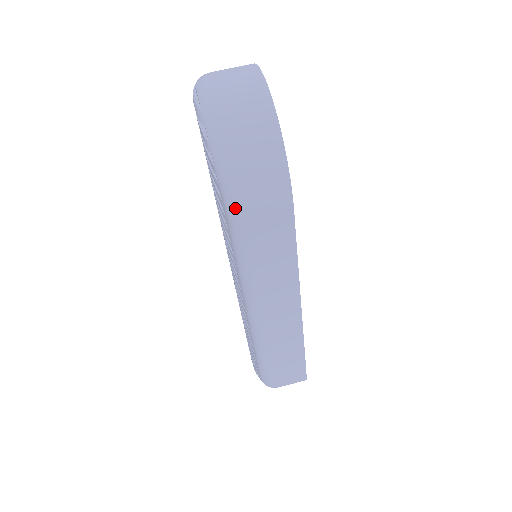
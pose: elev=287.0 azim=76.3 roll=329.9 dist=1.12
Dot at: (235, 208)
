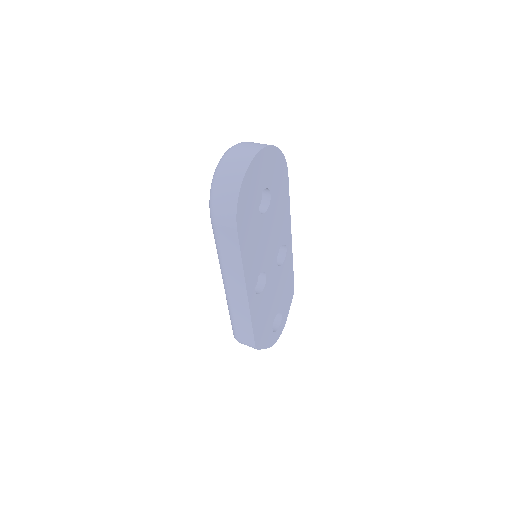
Dot at: (211, 216)
